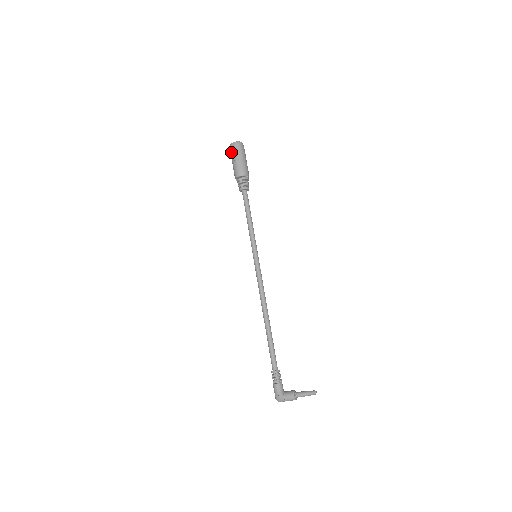
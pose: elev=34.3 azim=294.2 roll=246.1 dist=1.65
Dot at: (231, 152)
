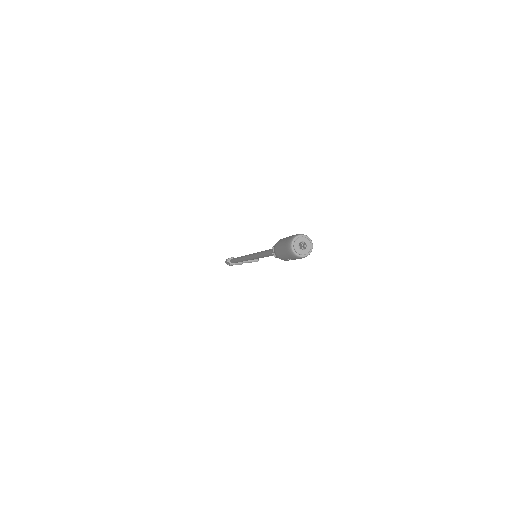
Dot at: (290, 257)
